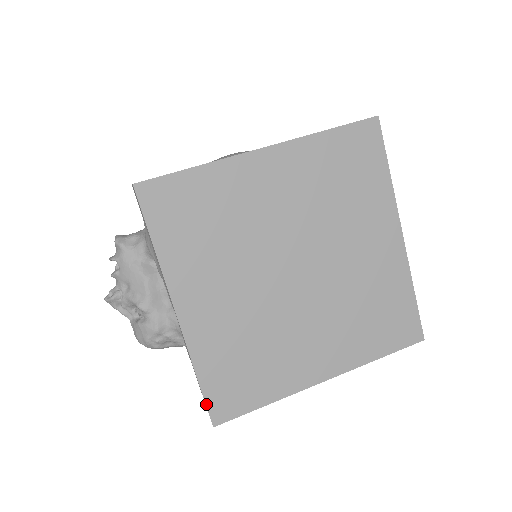
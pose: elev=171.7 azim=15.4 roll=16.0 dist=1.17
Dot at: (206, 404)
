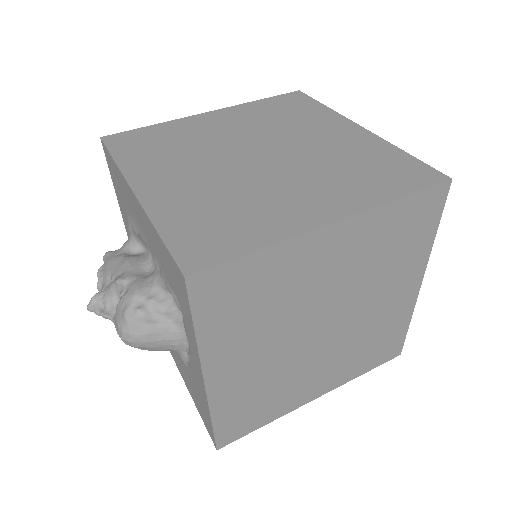
Dot at: (171, 255)
